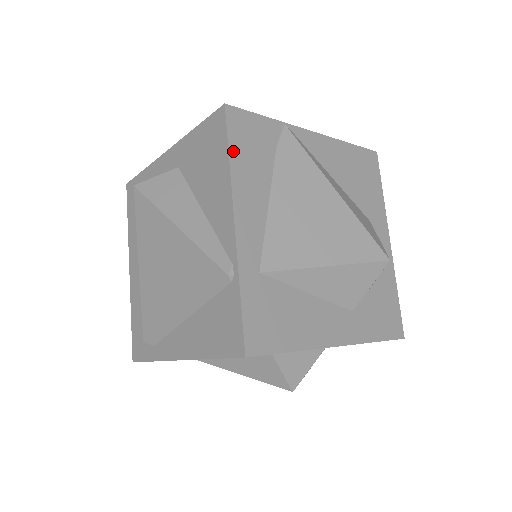
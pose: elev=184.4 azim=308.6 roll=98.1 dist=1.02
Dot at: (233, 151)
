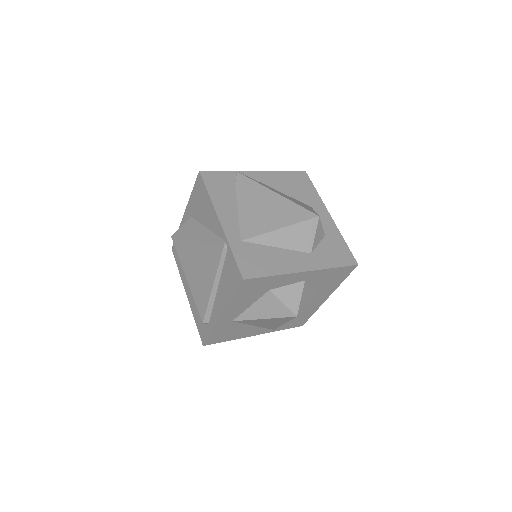
Dot at: (210, 190)
